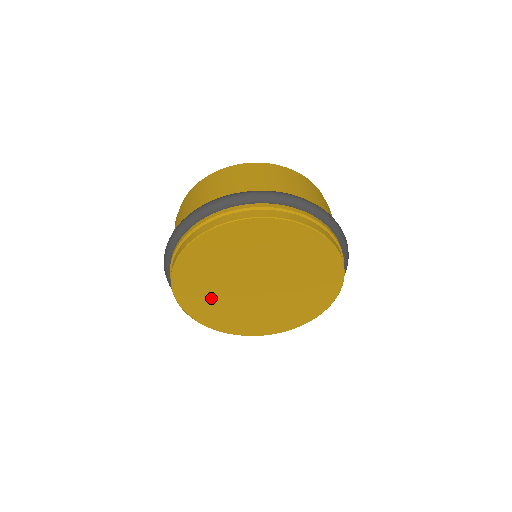
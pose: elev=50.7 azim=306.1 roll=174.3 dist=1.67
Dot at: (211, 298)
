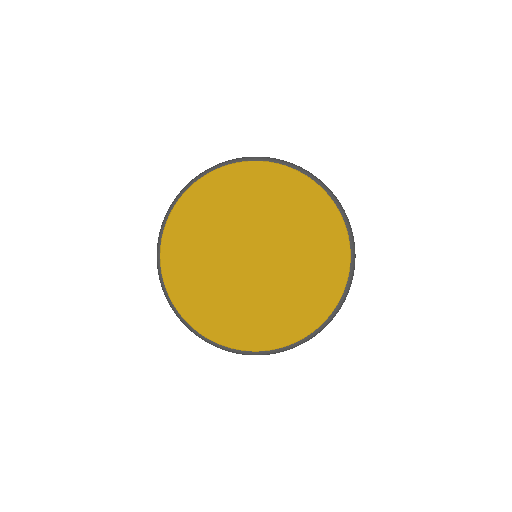
Dot at: (198, 259)
